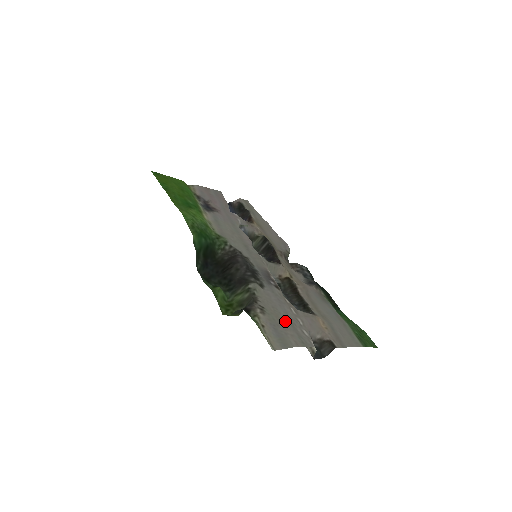
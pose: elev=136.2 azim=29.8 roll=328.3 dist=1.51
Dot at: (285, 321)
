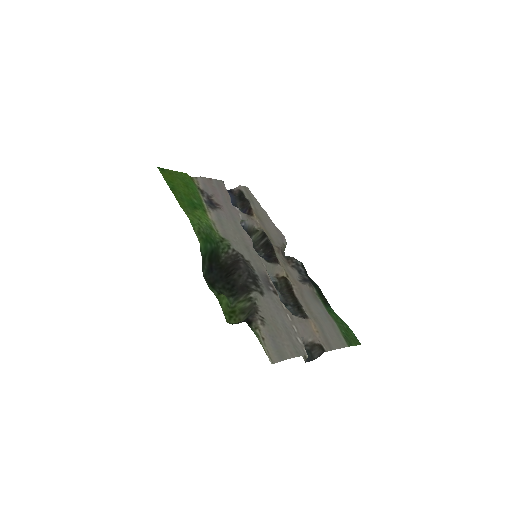
Dot at: (282, 331)
